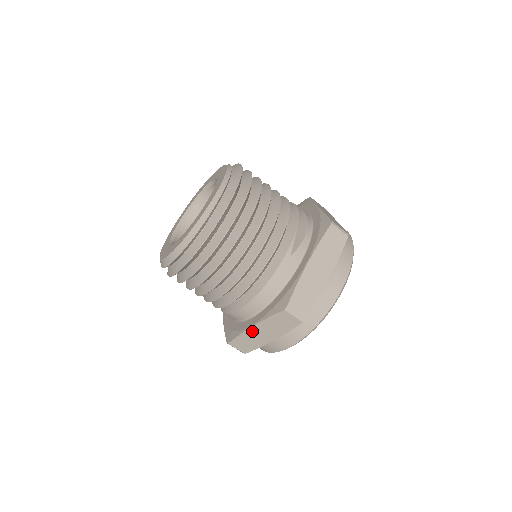
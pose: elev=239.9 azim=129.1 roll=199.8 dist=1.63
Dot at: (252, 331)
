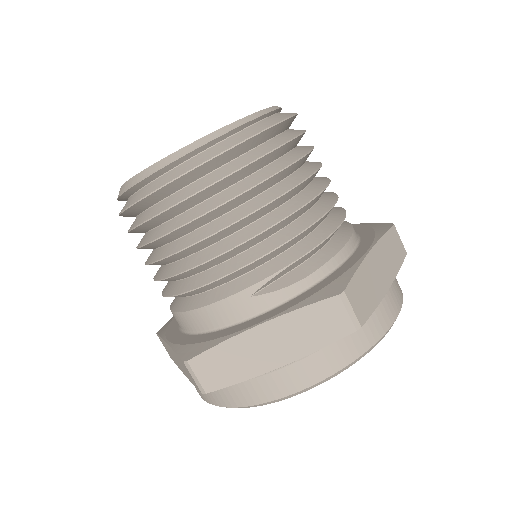
Dot at: occluded
